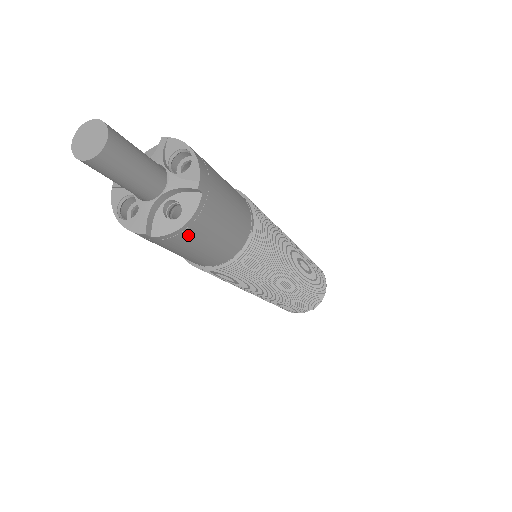
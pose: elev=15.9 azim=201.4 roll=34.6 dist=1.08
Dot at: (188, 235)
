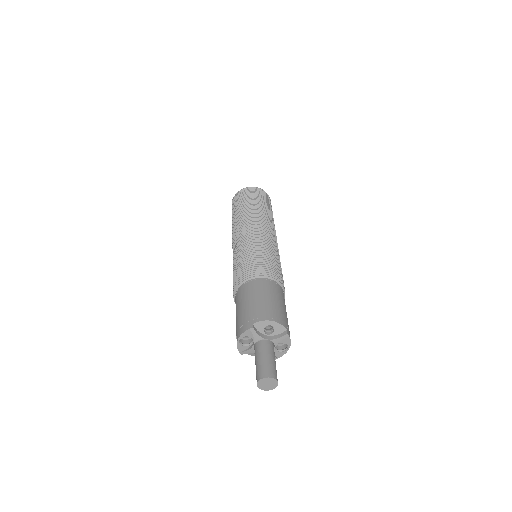
Dot at: occluded
